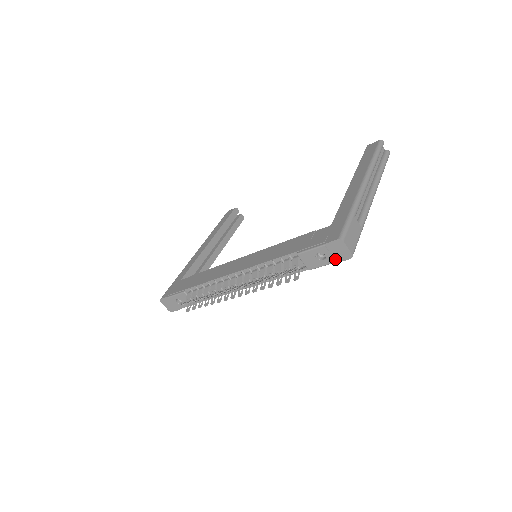
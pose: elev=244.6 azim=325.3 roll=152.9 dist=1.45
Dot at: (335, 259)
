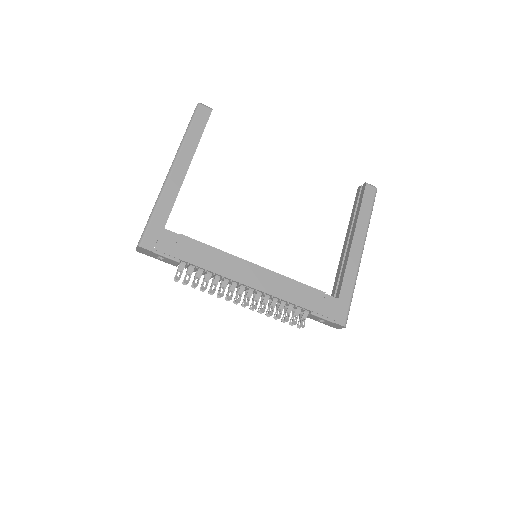
Dot at: (327, 324)
